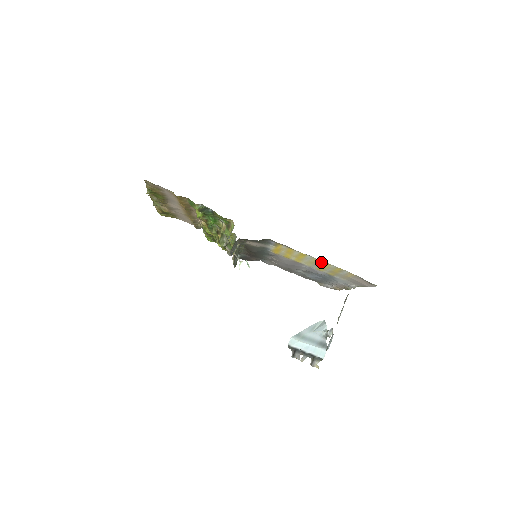
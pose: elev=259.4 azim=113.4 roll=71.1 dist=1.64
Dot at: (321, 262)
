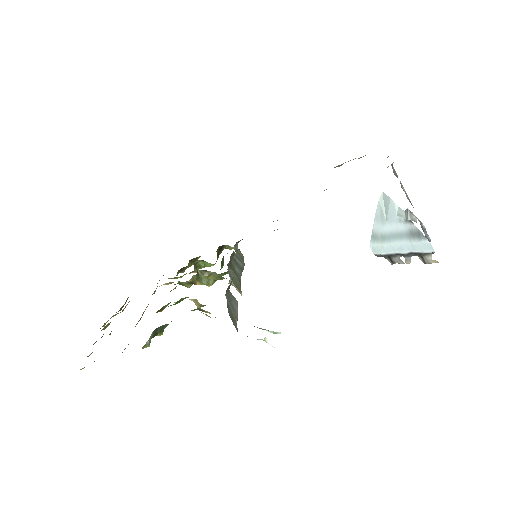
Dot at: occluded
